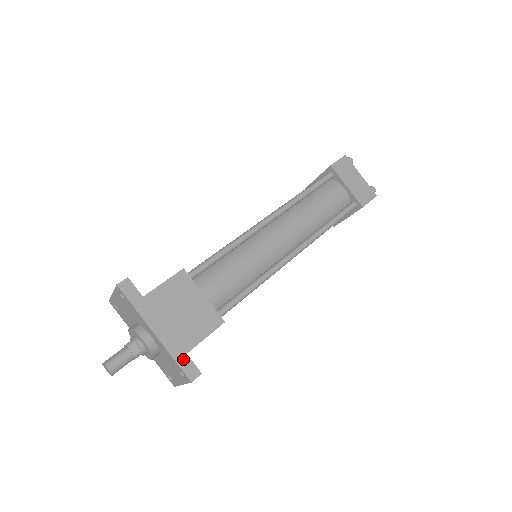
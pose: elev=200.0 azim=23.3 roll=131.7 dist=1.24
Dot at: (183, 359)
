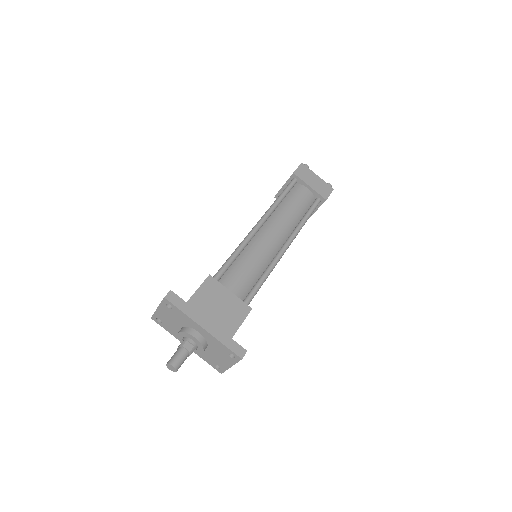
Dot at: (230, 343)
